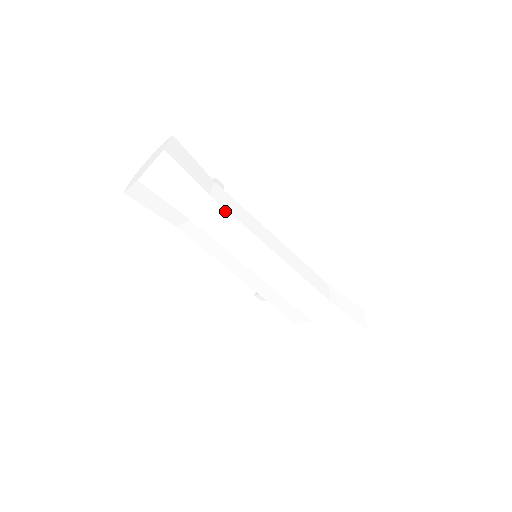
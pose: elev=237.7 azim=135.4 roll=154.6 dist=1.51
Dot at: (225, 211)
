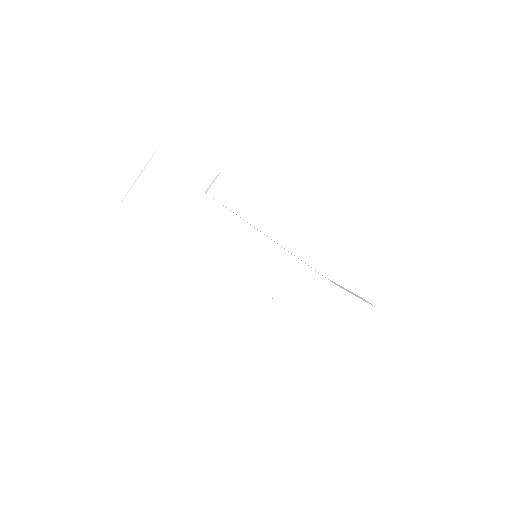
Dot at: (208, 229)
